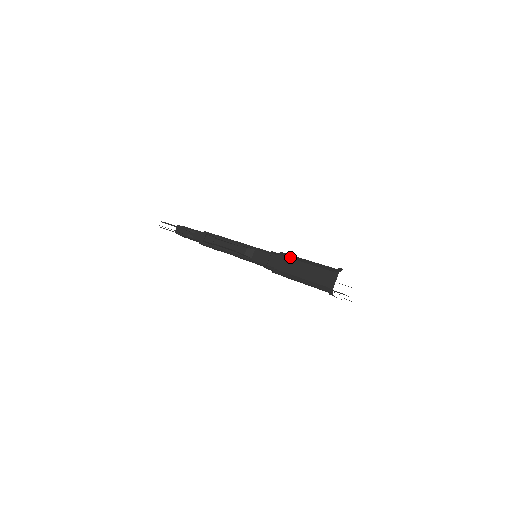
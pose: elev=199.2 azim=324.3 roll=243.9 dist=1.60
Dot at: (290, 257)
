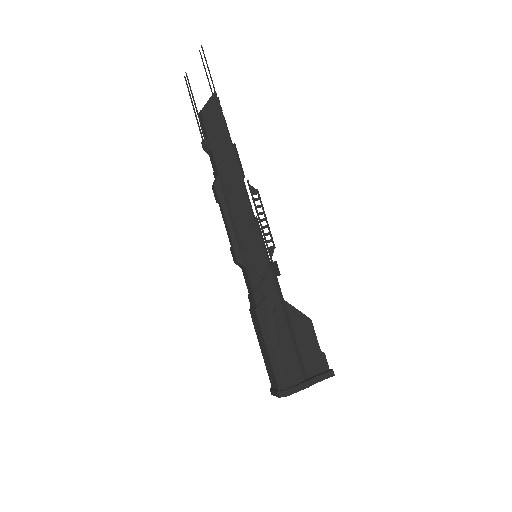
Dot at: (261, 326)
